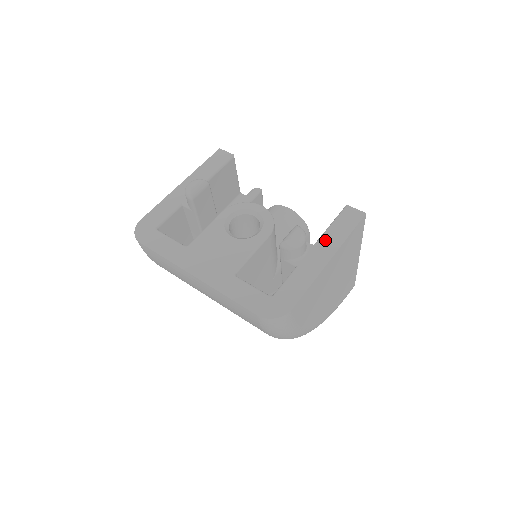
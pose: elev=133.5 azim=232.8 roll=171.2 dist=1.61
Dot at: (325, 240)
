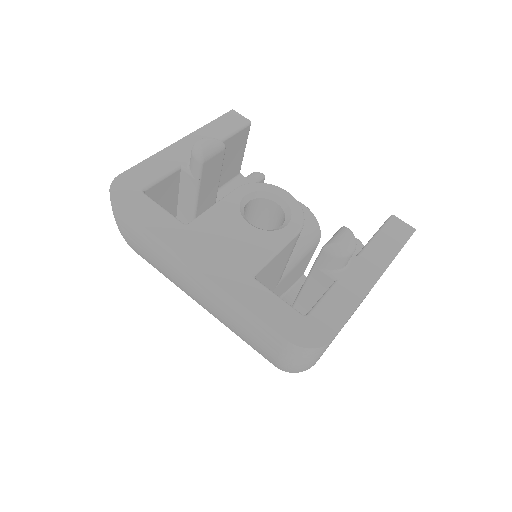
Dot at: (370, 253)
